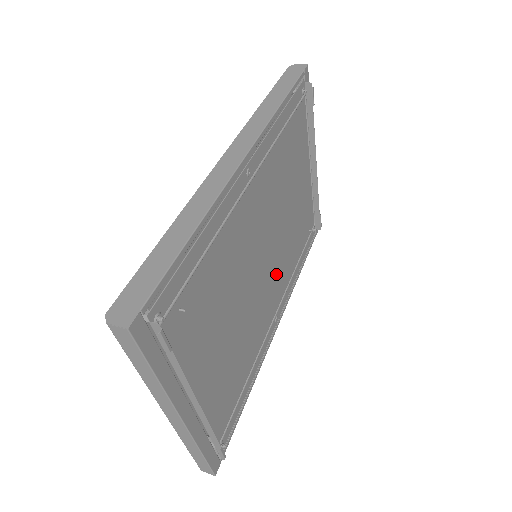
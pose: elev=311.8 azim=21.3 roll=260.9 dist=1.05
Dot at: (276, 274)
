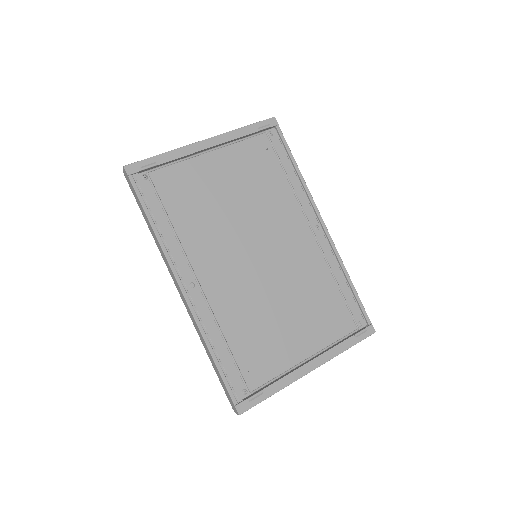
Dot at: (279, 230)
